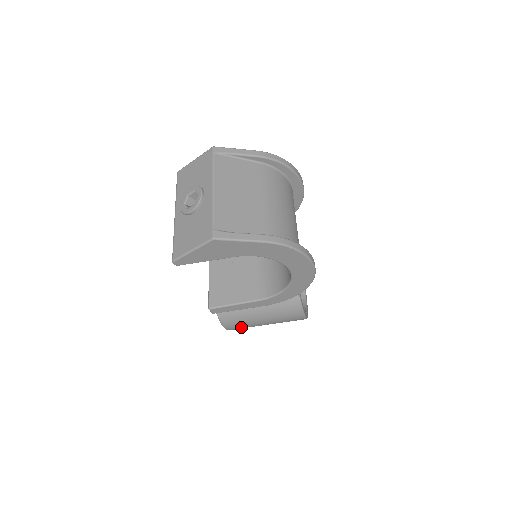
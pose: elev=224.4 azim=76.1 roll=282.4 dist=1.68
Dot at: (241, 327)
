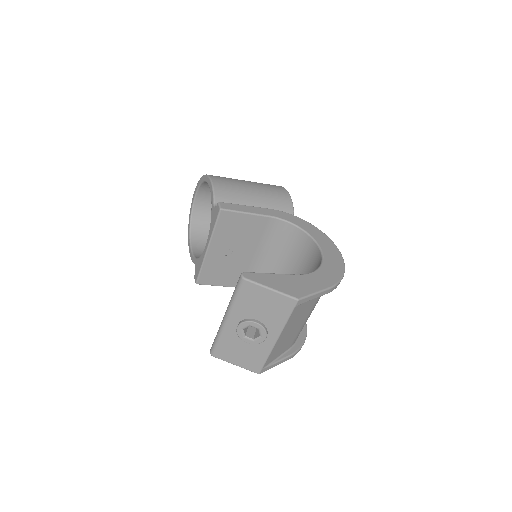
Dot at: occluded
